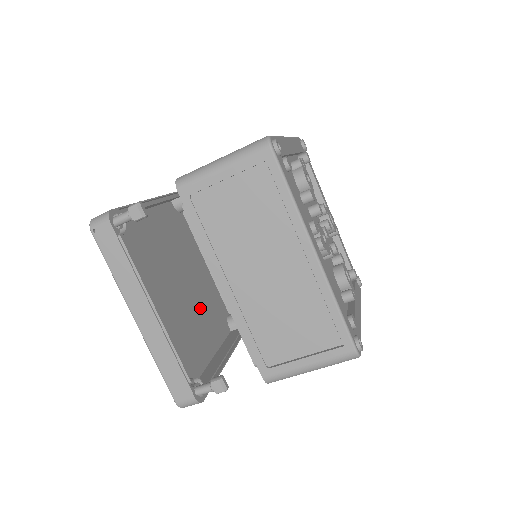
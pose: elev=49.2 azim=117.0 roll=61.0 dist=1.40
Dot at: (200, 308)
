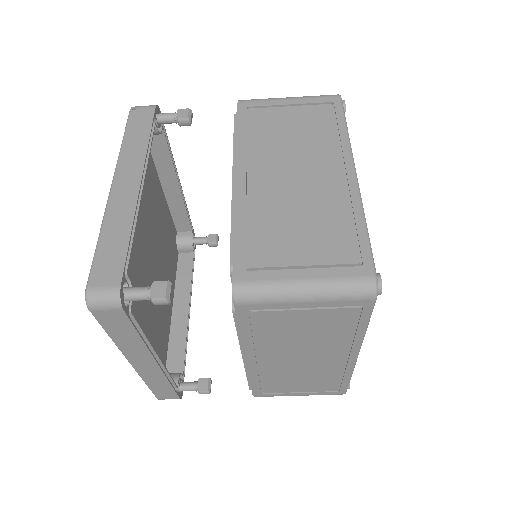
Dot at: (152, 309)
